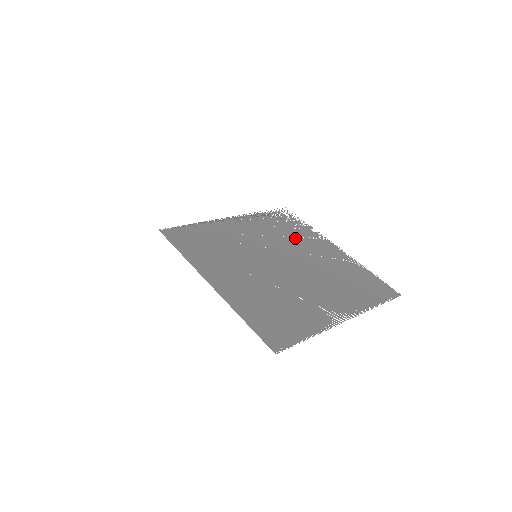
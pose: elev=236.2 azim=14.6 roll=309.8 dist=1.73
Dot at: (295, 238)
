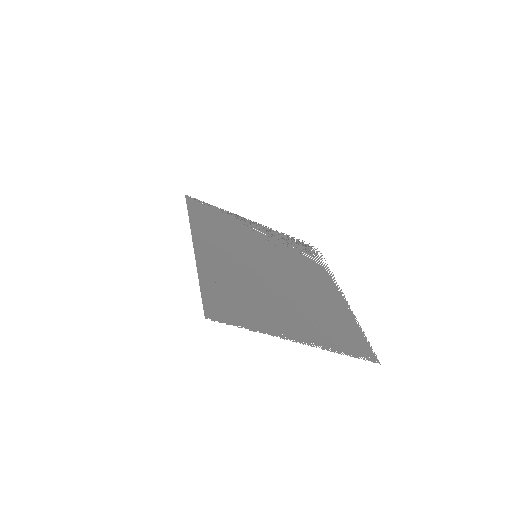
Dot at: (307, 268)
